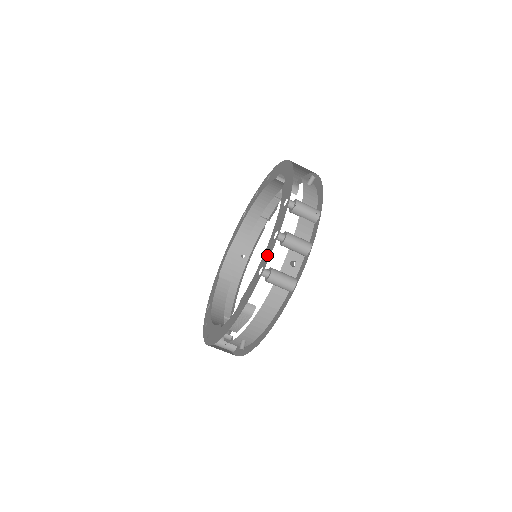
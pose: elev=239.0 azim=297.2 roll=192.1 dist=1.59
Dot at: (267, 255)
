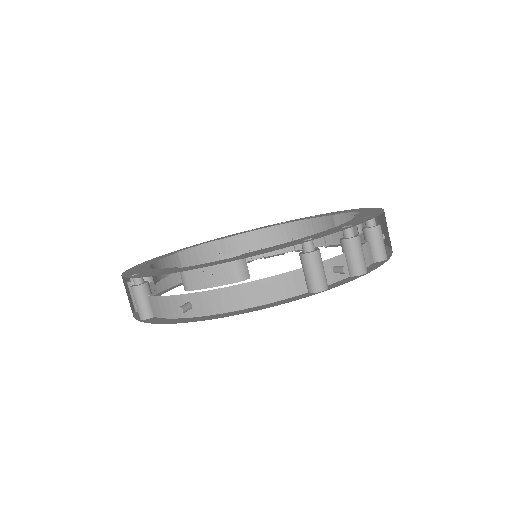
Dot at: (325, 233)
